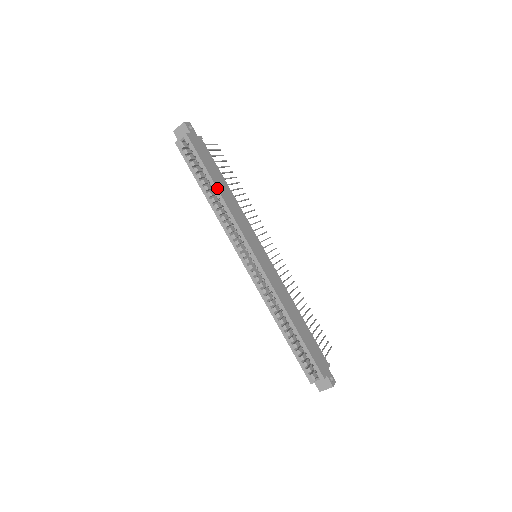
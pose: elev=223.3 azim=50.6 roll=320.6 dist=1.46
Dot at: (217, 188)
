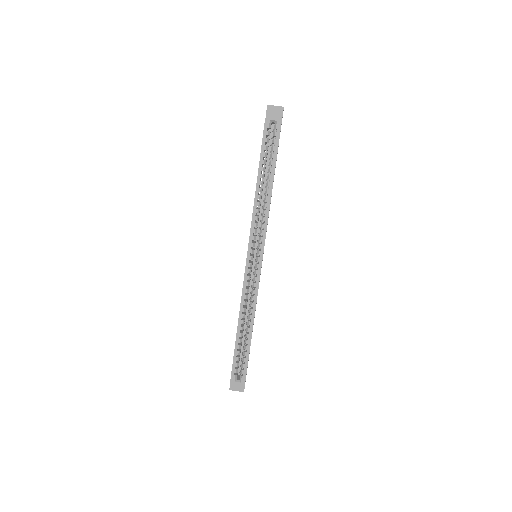
Dot at: occluded
